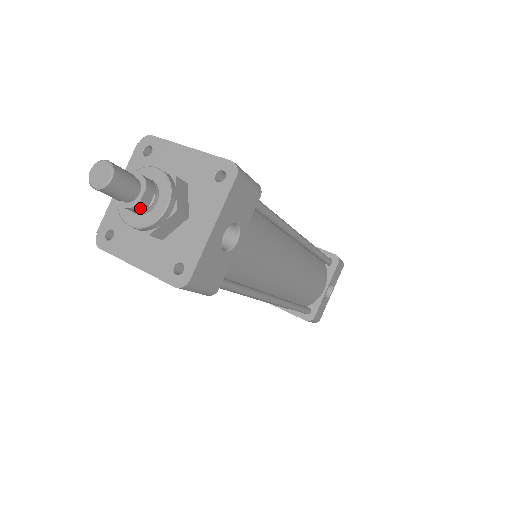
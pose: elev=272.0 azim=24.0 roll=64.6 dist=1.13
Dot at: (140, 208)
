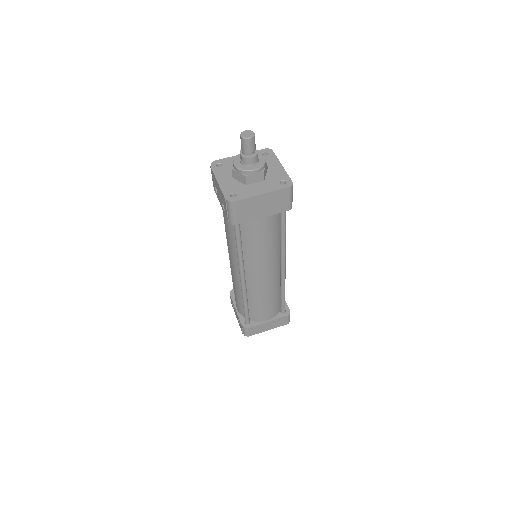
Dot at: (257, 158)
